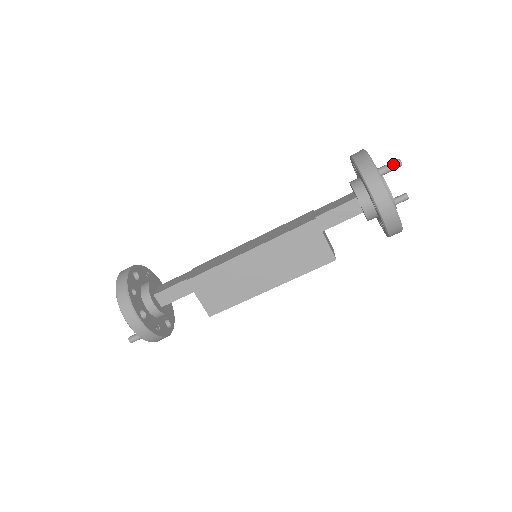
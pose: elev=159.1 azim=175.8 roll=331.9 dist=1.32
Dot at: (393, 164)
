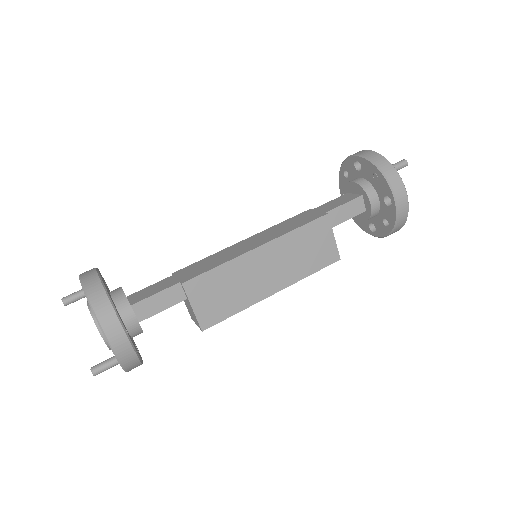
Dot at: (402, 163)
